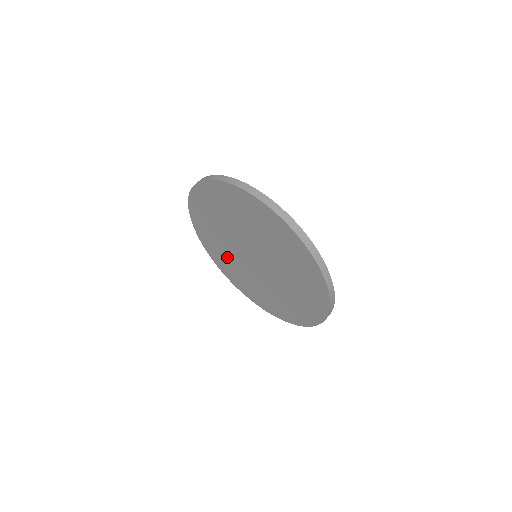
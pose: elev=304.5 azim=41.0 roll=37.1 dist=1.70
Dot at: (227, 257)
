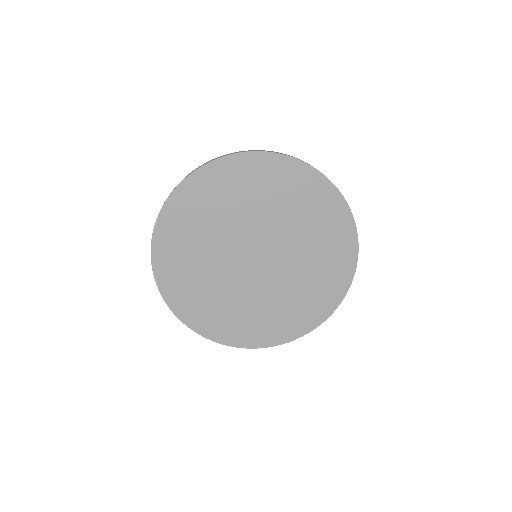
Dot at: (203, 281)
